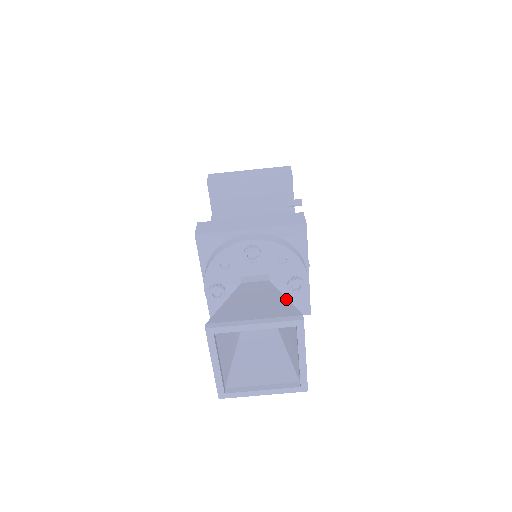
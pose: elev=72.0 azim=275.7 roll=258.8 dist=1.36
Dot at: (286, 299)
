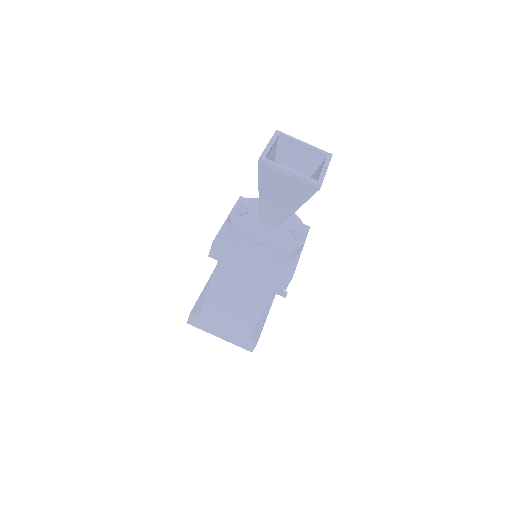
Dot at: occluded
